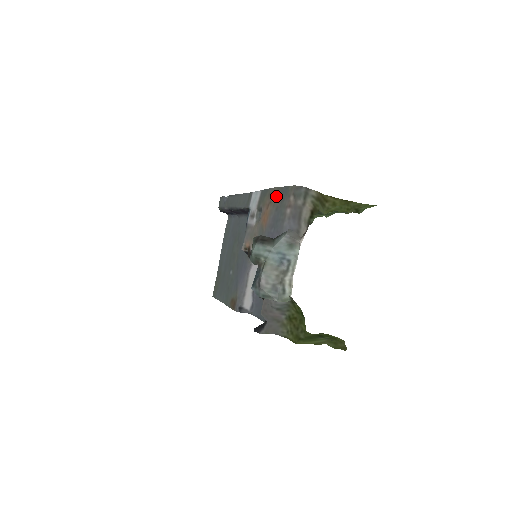
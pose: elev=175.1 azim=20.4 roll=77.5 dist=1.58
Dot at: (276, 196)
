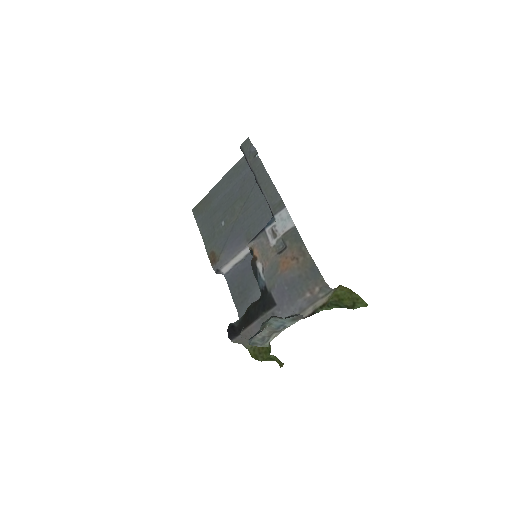
Dot at: (306, 264)
